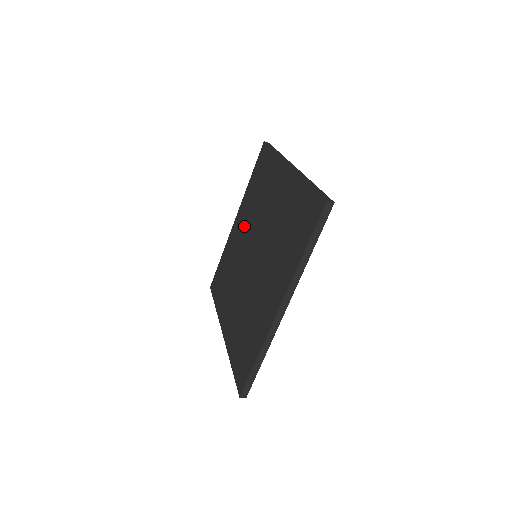
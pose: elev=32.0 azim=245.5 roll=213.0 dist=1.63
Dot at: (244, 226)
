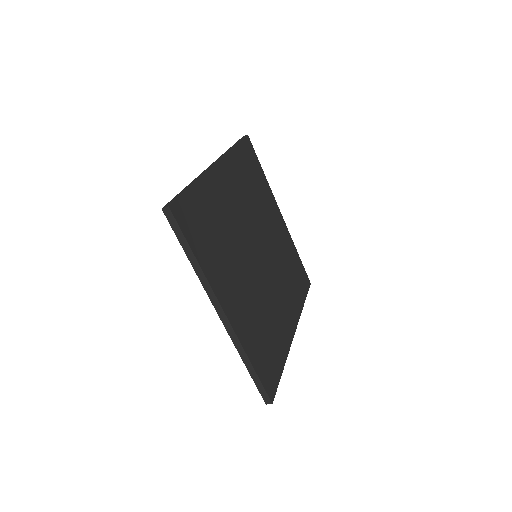
Dot at: occluded
